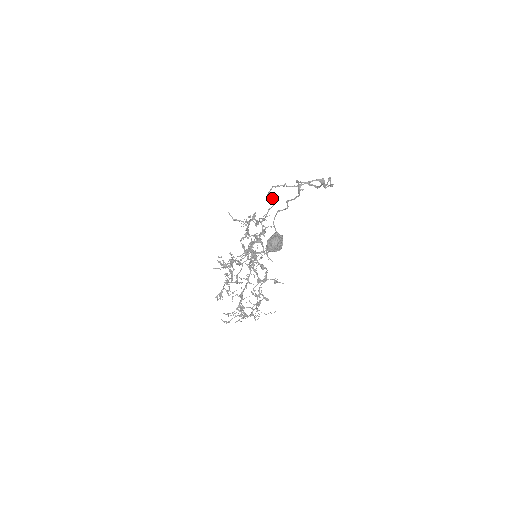
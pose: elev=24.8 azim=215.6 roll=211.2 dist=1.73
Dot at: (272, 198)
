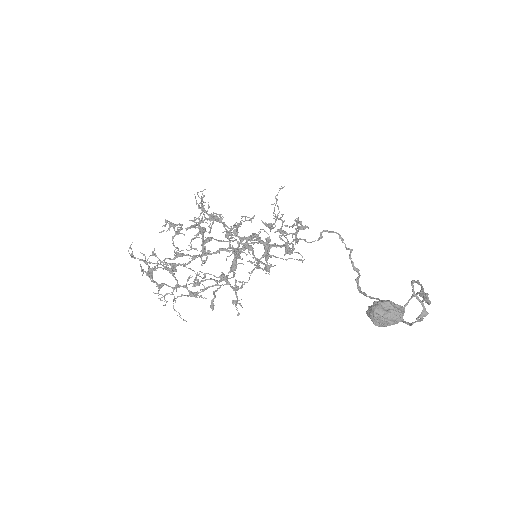
Dot at: (321, 238)
